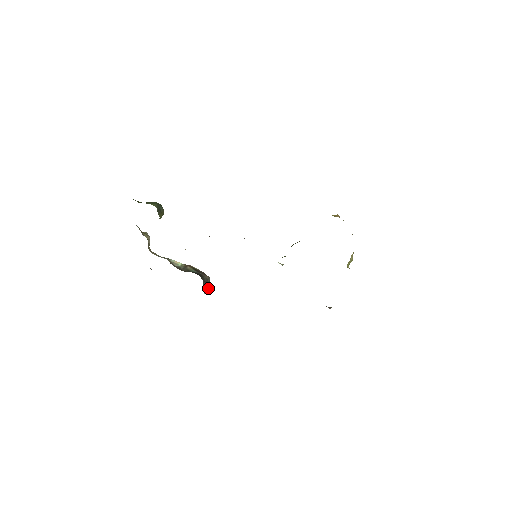
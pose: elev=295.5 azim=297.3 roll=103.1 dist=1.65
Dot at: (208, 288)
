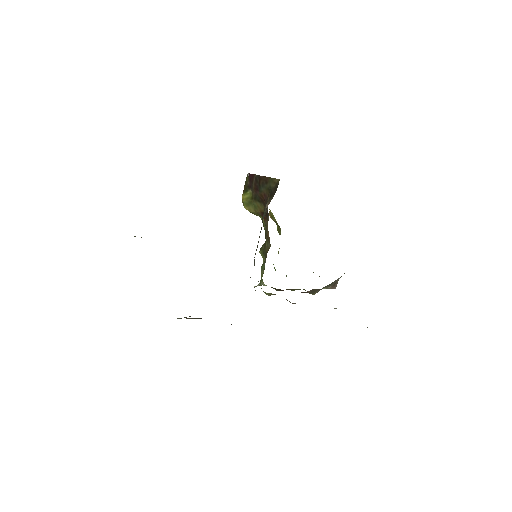
Dot at: occluded
